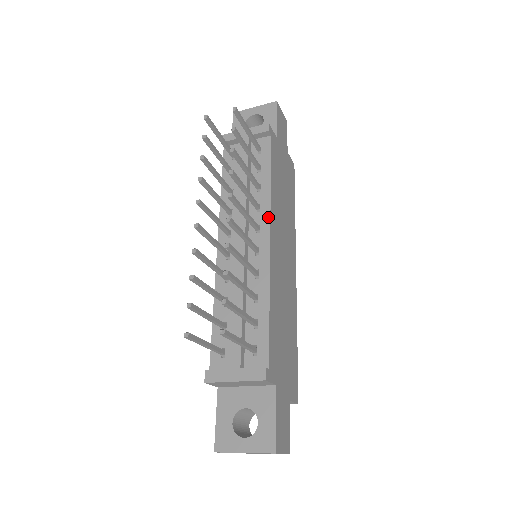
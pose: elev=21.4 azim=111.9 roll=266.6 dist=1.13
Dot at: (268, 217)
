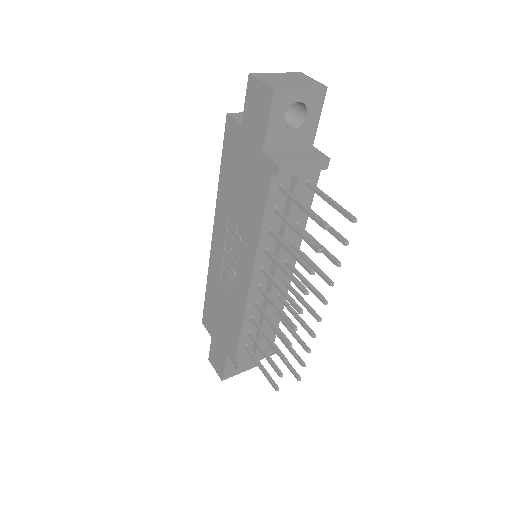
Dot at: occluded
